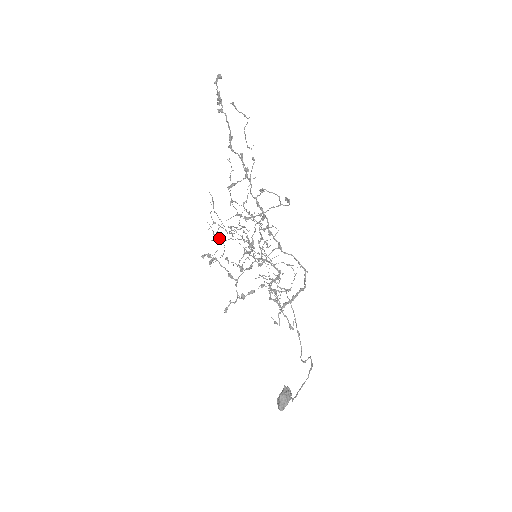
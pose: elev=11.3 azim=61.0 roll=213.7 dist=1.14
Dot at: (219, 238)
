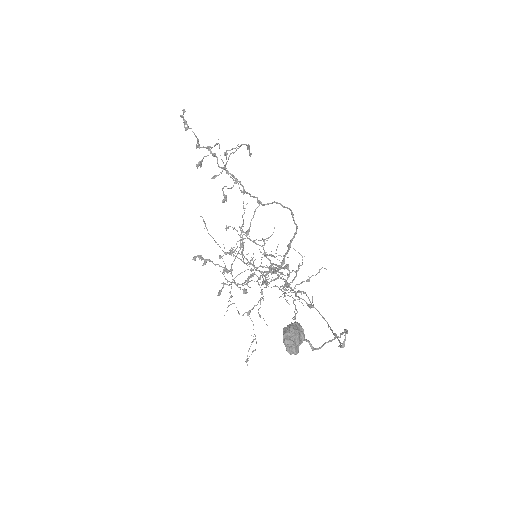
Dot at: (255, 335)
